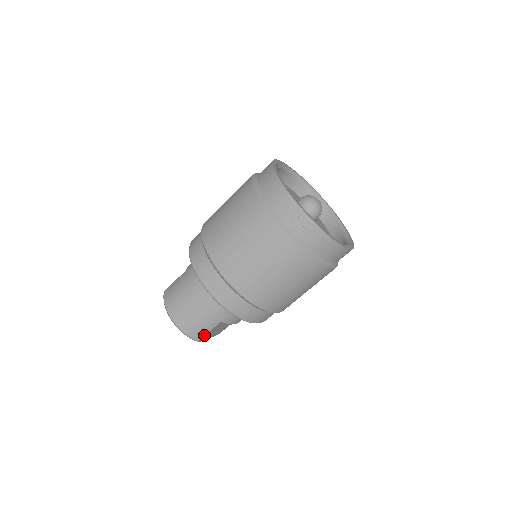
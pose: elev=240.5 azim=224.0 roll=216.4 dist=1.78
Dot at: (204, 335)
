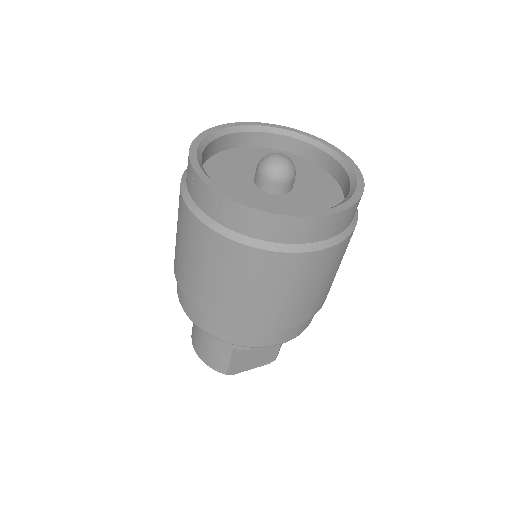
Dot at: (227, 366)
